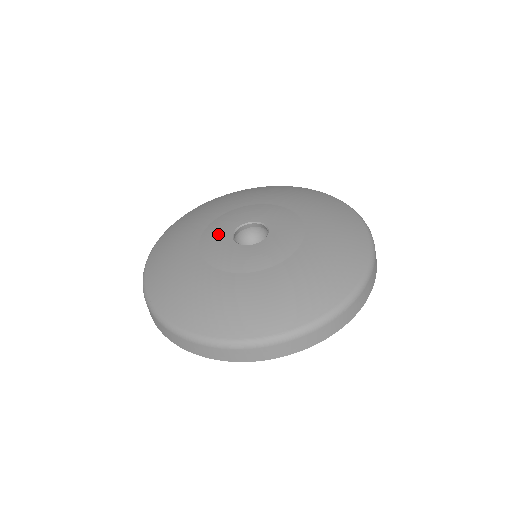
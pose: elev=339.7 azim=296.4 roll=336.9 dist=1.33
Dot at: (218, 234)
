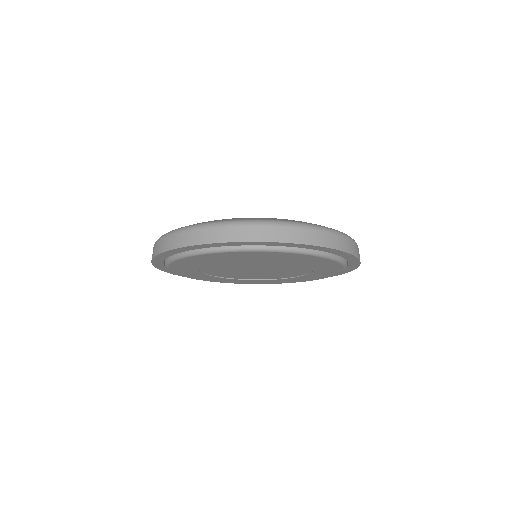
Dot at: occluded
